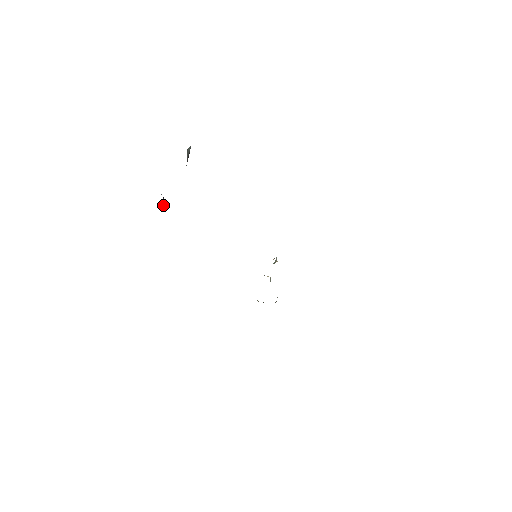
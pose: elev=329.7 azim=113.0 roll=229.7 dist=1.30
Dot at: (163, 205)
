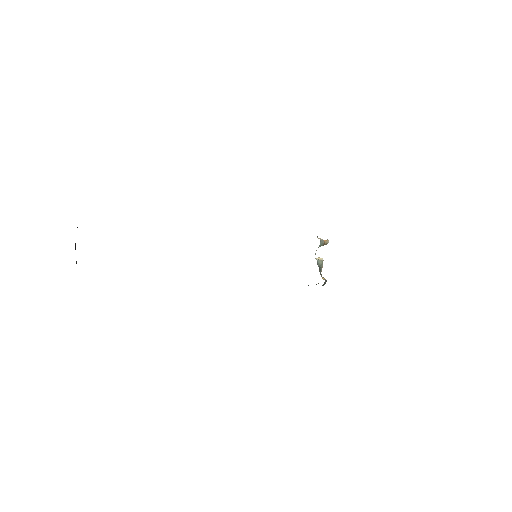
Dot at: occluded
